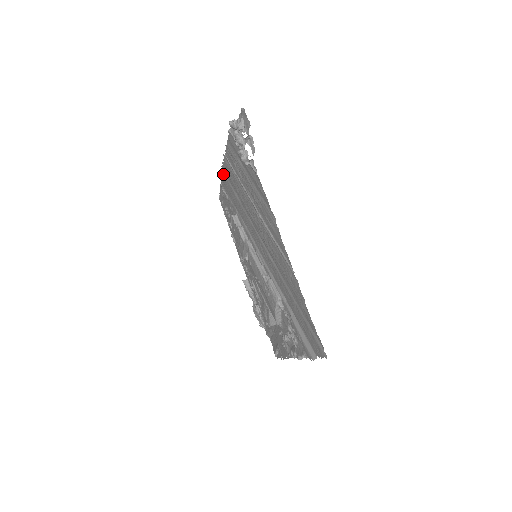
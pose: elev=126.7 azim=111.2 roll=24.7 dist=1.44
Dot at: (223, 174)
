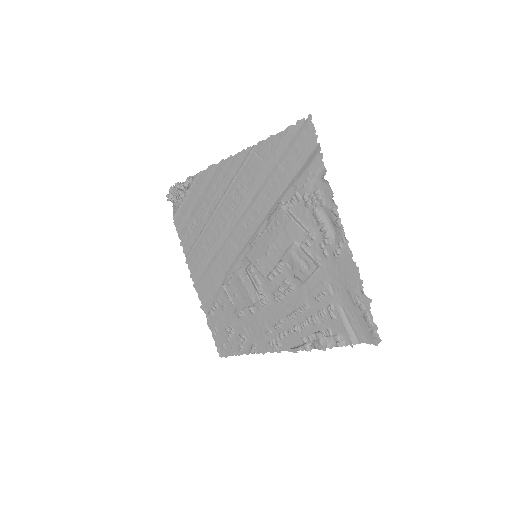
Dot at: (198, 289)
